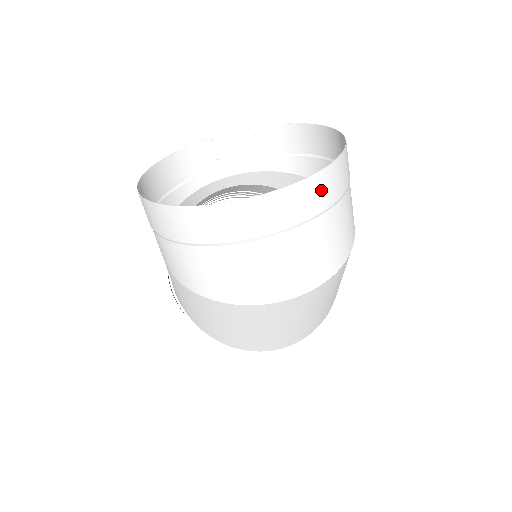
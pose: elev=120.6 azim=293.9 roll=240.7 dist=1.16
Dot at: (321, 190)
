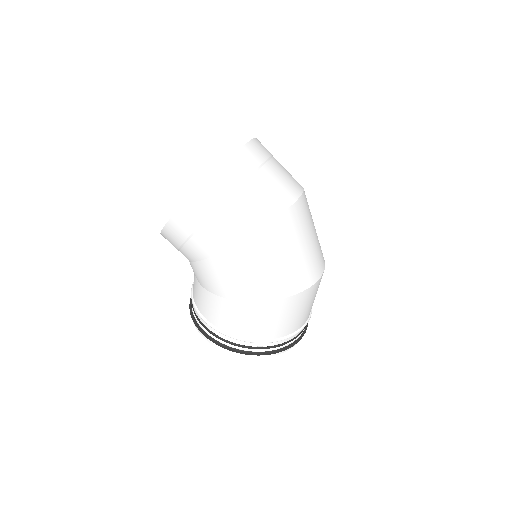
Dot at: (263, 146)
